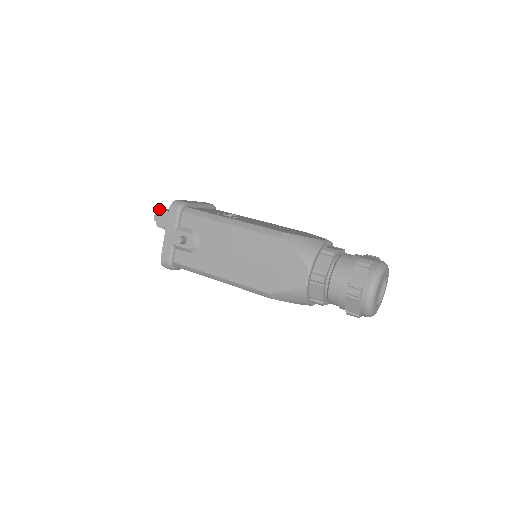
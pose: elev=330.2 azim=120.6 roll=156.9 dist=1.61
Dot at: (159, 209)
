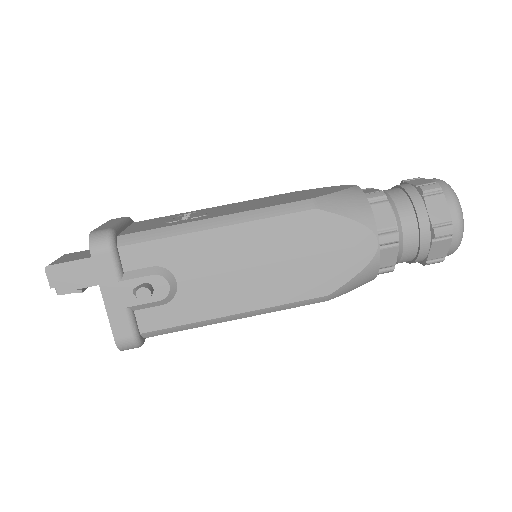
Dot at: (52, 265)
